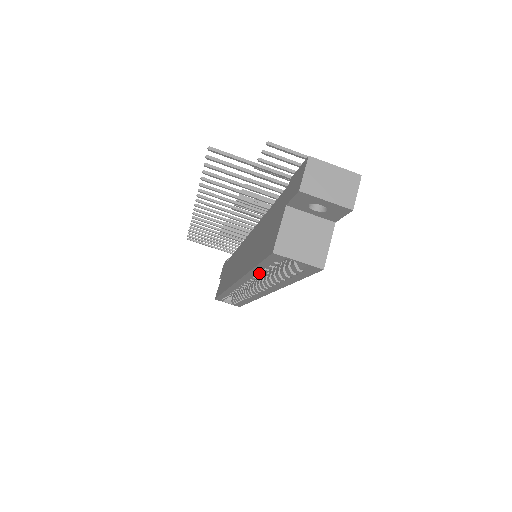
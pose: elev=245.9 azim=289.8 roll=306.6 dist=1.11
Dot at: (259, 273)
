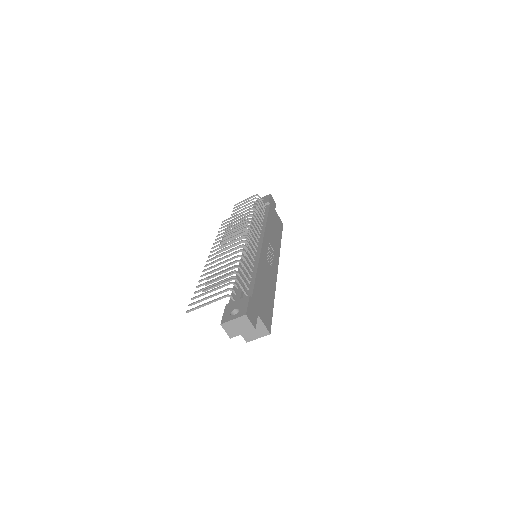
Dot at: occluded
